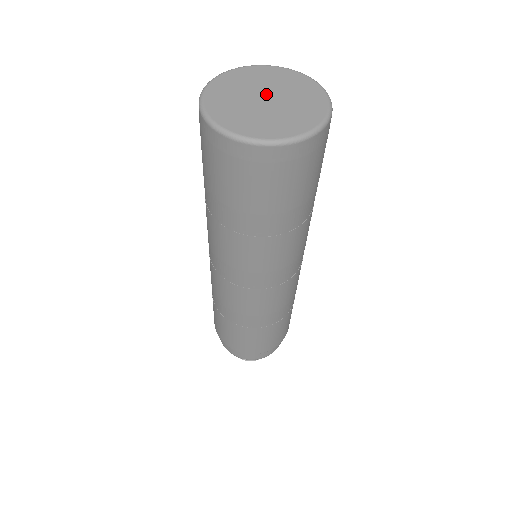
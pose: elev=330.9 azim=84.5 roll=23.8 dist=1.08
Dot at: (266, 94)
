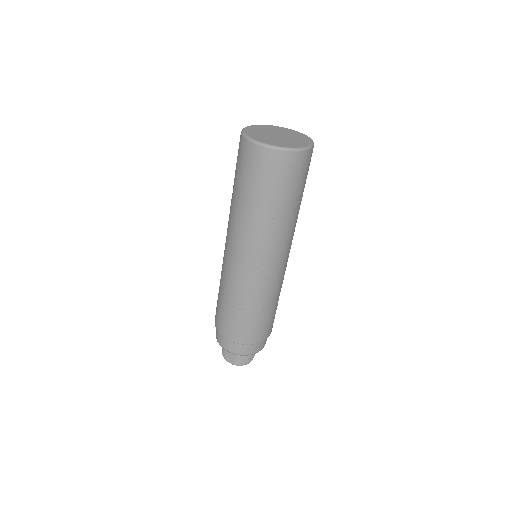
Dot at: (274, 134)
